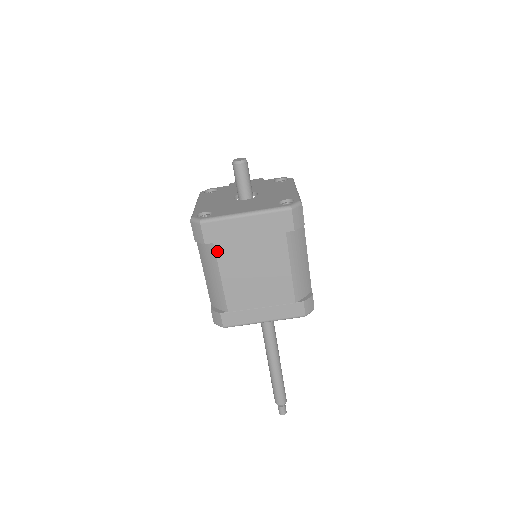
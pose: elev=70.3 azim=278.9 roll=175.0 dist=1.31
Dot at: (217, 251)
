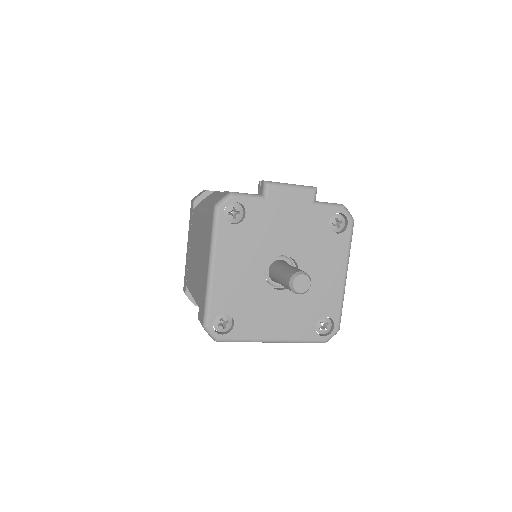
Dot at: occluded
